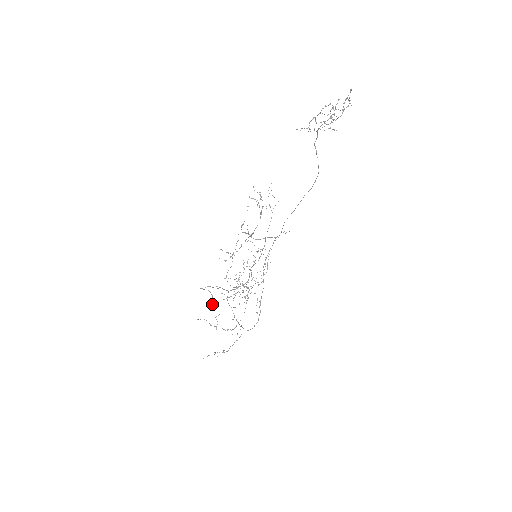
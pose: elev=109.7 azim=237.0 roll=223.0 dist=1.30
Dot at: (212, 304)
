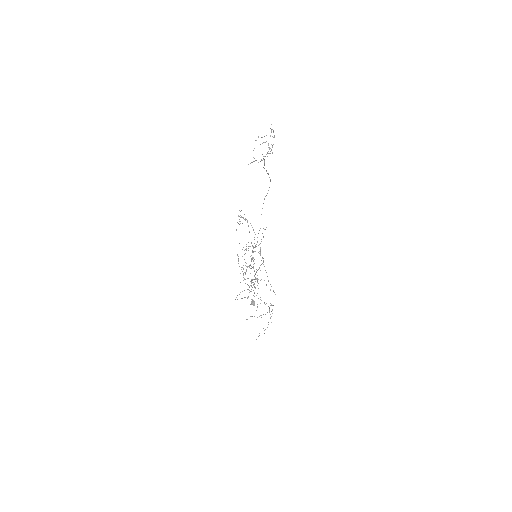
Dot at: (254, 304)
